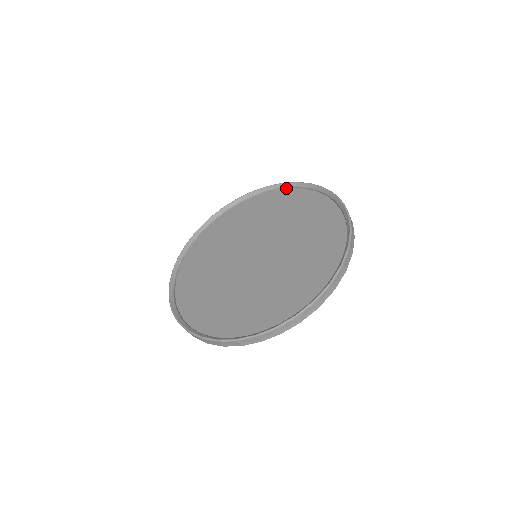
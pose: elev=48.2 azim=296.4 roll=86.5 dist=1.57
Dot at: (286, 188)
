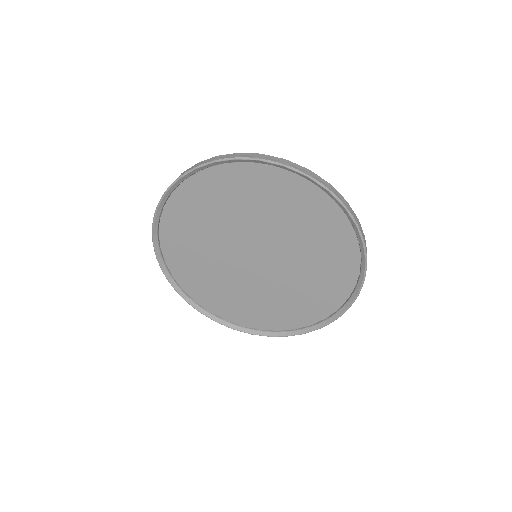
Dot at: (268, 165)
